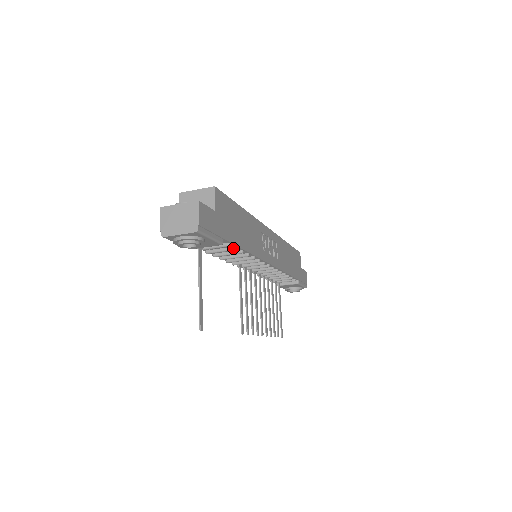
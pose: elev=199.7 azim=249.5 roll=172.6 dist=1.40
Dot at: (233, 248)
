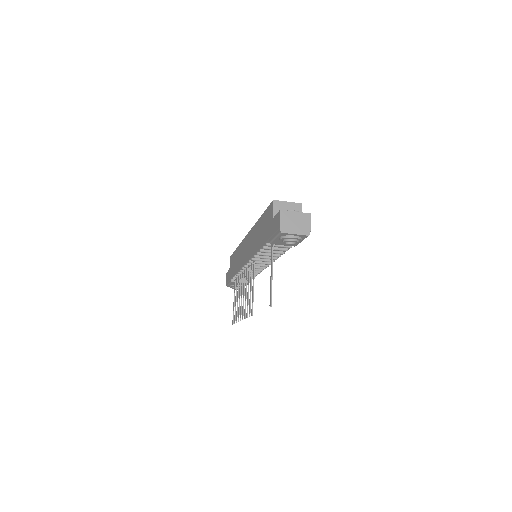
Dot at: (286, 249)
